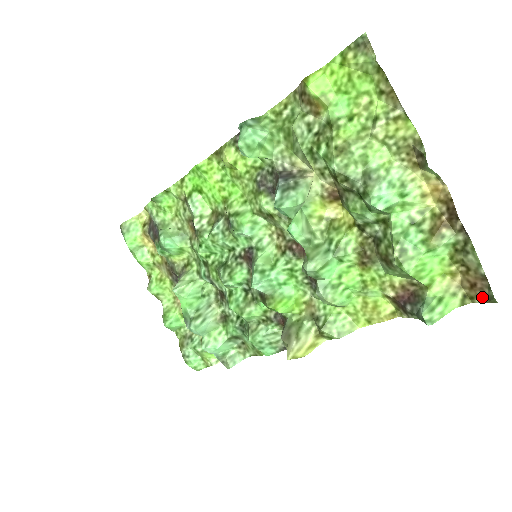
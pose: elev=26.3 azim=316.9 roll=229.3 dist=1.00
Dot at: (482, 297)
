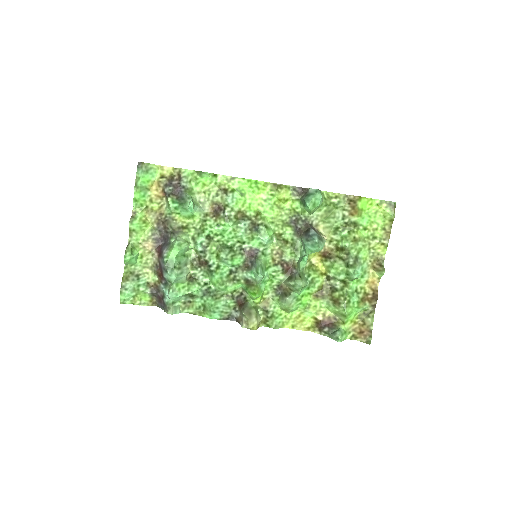
Dot at: (363, 339)
